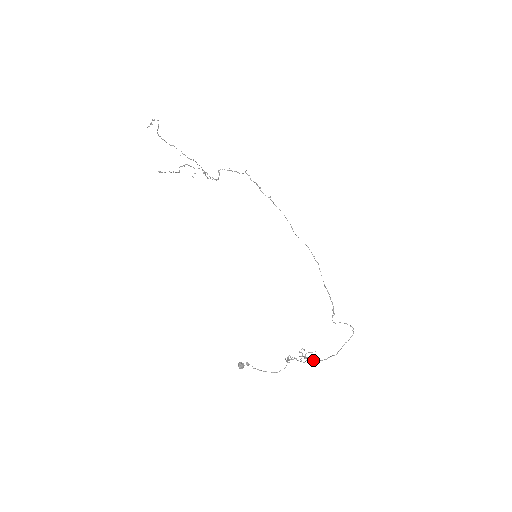
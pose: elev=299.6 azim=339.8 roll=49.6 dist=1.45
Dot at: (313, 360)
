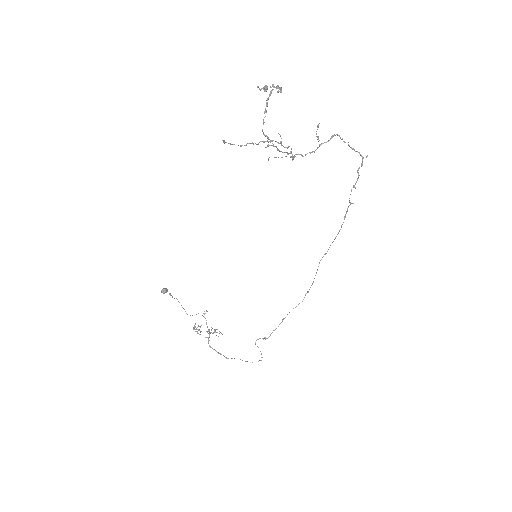
Dot at: occluded
